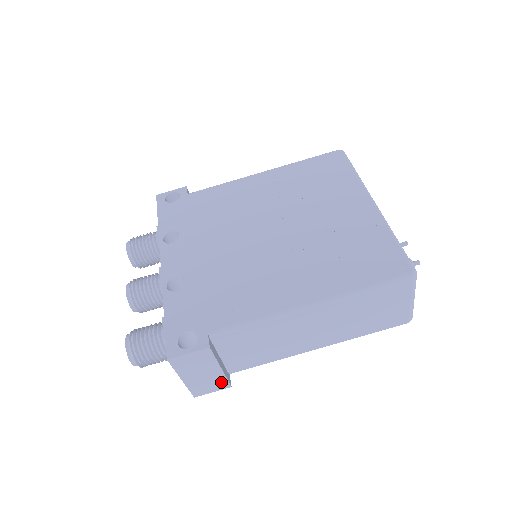
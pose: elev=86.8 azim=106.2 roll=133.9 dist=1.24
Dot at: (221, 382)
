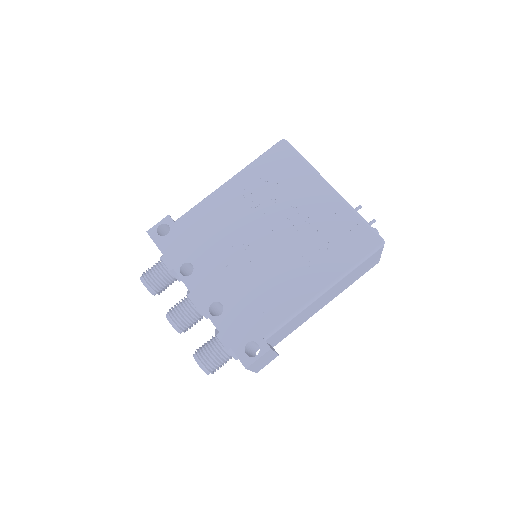
Dot at: (273, 357)
